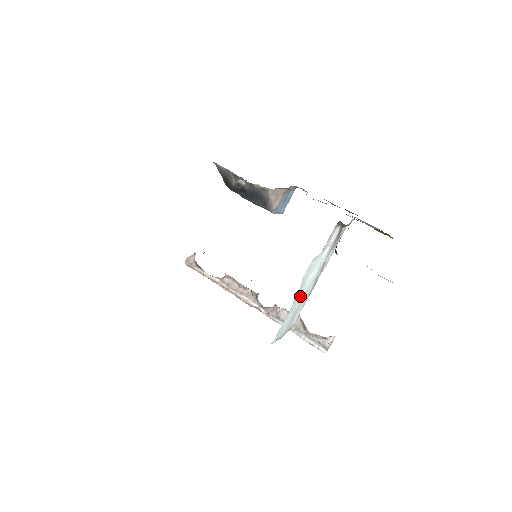
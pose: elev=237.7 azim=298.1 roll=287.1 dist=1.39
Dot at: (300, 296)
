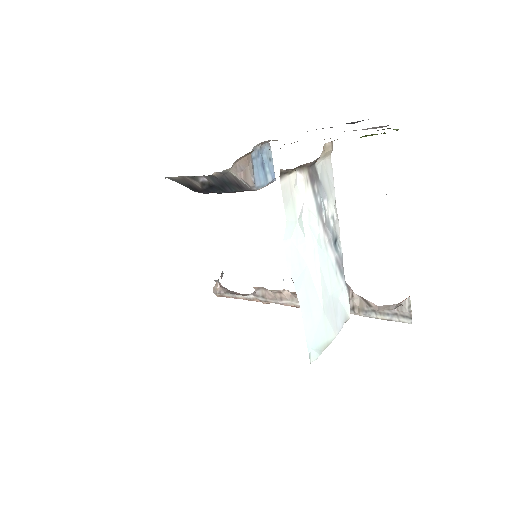
Dot at: (314, 284)
